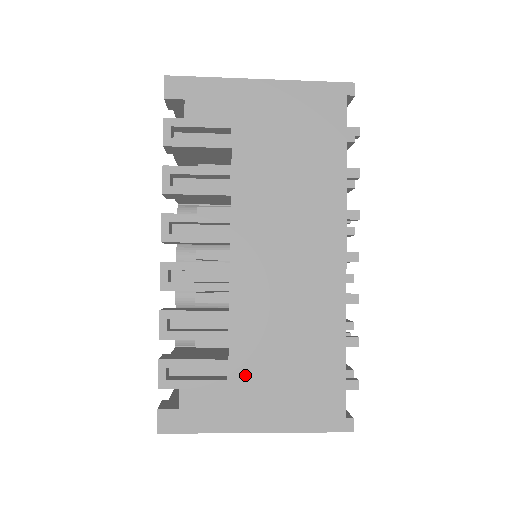
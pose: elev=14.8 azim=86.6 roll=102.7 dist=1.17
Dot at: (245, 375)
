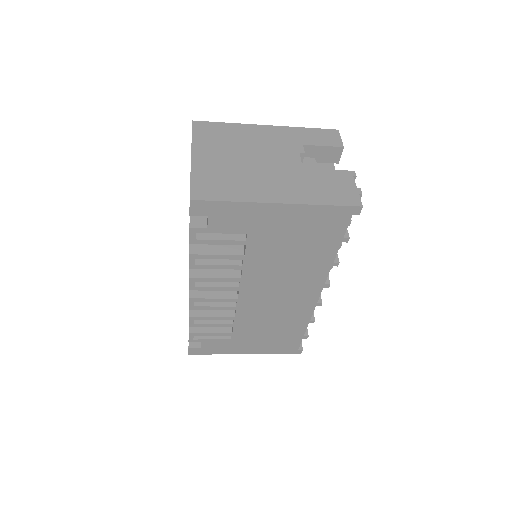
Dot at: (242, 338)
